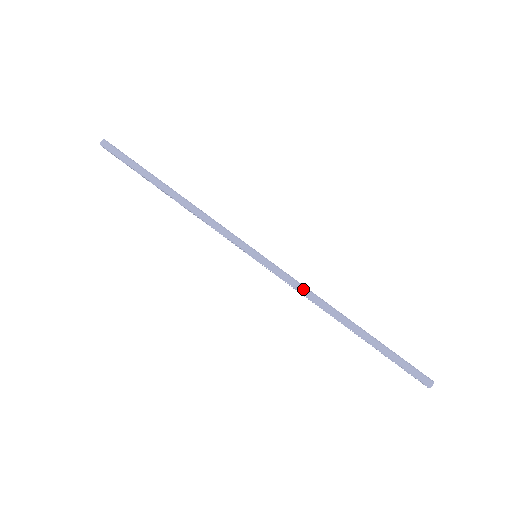
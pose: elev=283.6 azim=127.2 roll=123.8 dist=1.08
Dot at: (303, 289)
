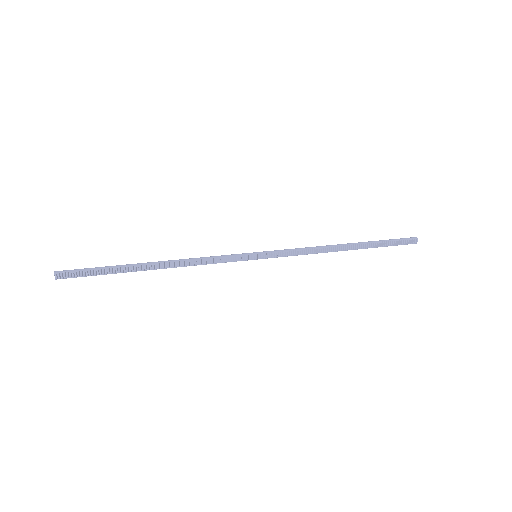
Dot at: (303, 248)
